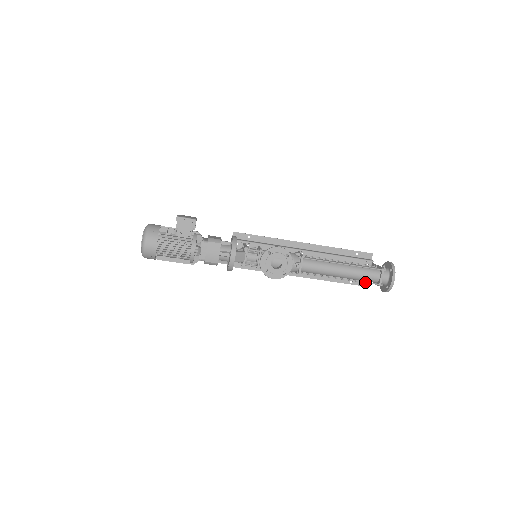
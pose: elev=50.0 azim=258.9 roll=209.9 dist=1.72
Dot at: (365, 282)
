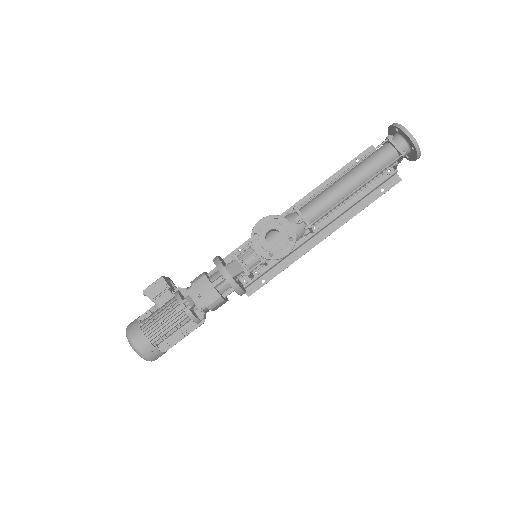
Dot at: (385, 167)
